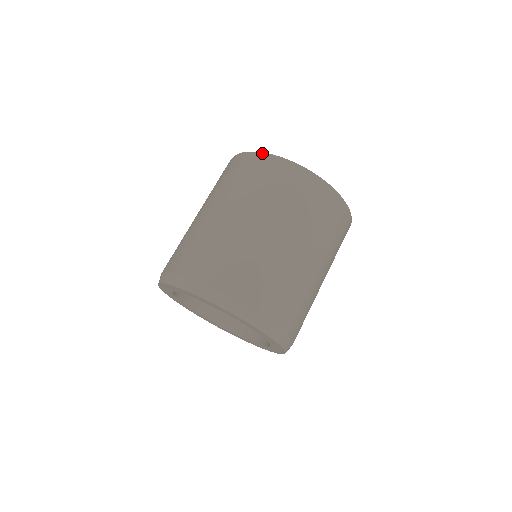
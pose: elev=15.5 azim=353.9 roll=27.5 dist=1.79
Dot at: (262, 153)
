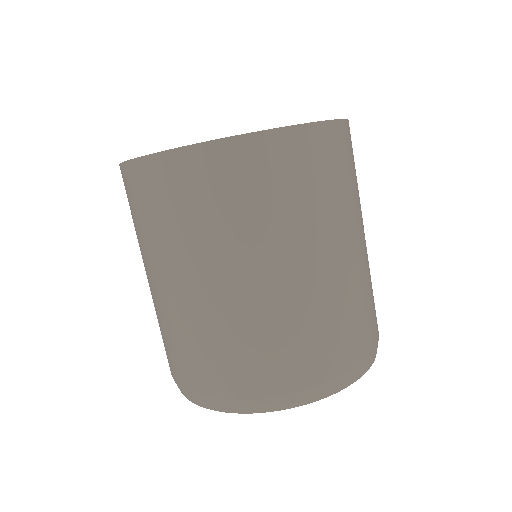
Dot at: (195, 146)
